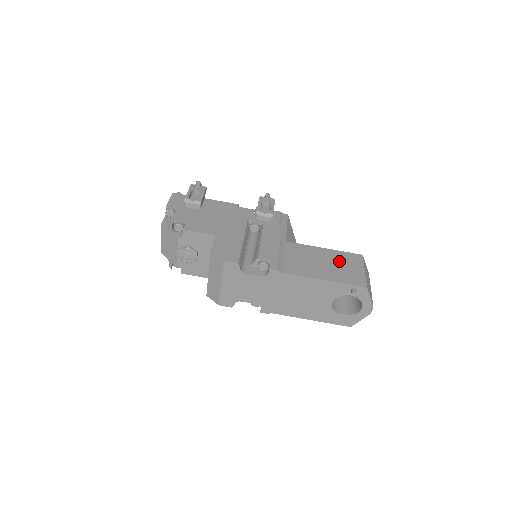
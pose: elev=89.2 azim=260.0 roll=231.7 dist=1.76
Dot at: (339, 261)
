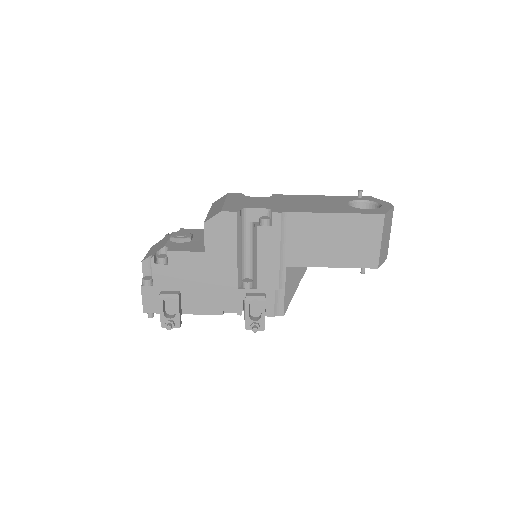
Dot at: occluded
